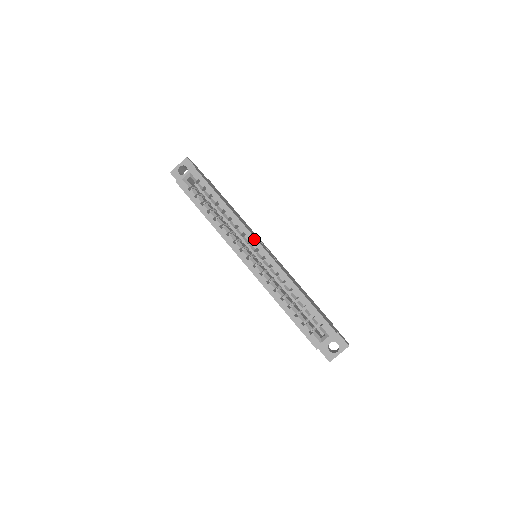
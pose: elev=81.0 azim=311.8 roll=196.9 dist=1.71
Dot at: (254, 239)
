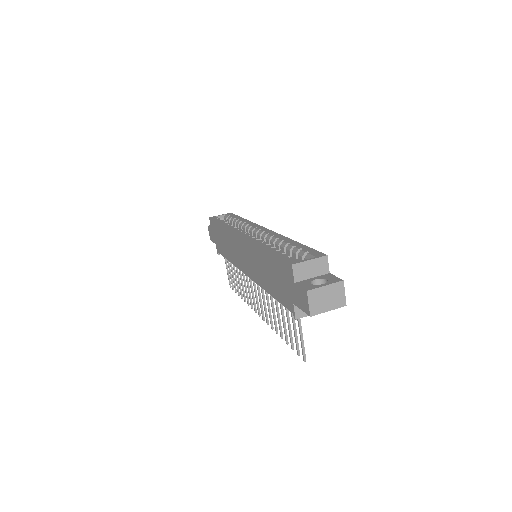
Dot at: (261, 227)
